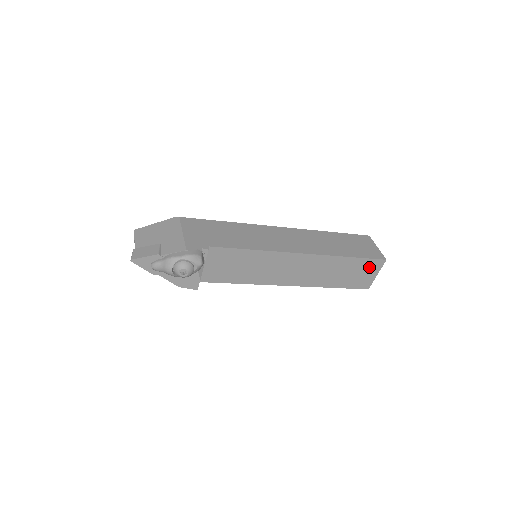
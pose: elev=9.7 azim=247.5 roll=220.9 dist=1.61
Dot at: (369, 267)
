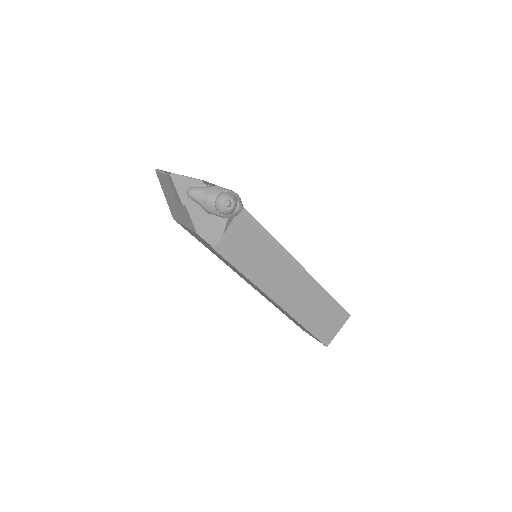
Dot at: (337, 317)
